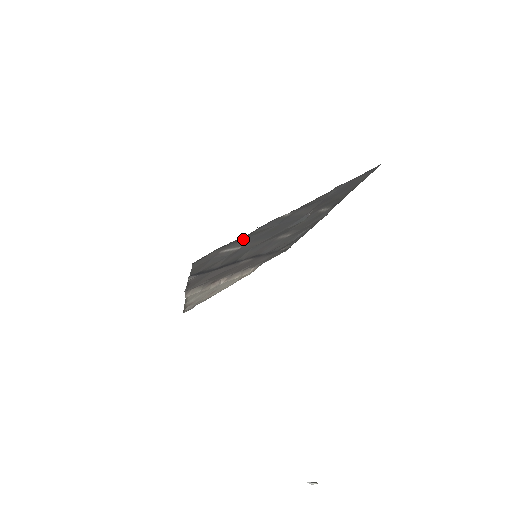
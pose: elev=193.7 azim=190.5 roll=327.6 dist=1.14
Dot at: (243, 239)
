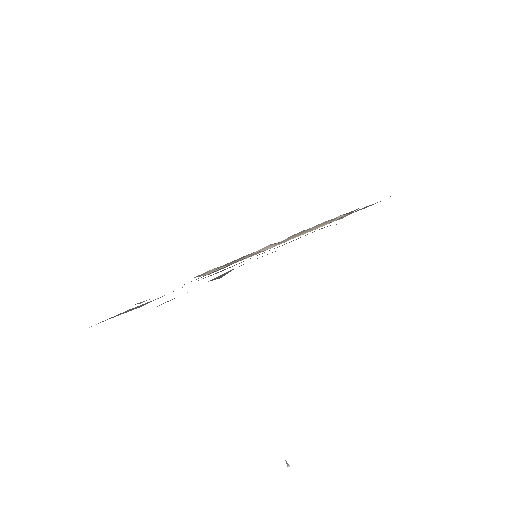
Dot at: occluded
